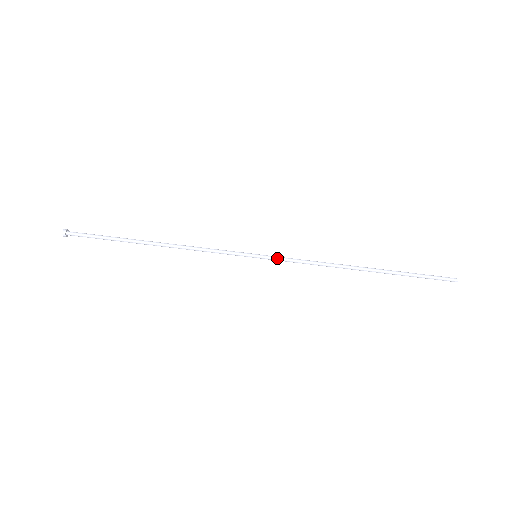
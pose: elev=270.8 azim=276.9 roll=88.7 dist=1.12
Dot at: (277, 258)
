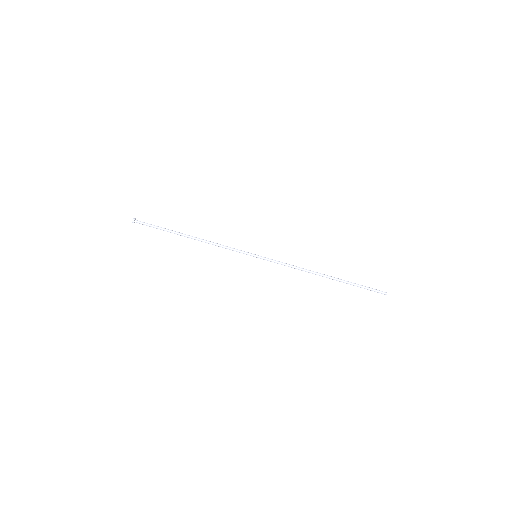
Dot at: (270, 260)
